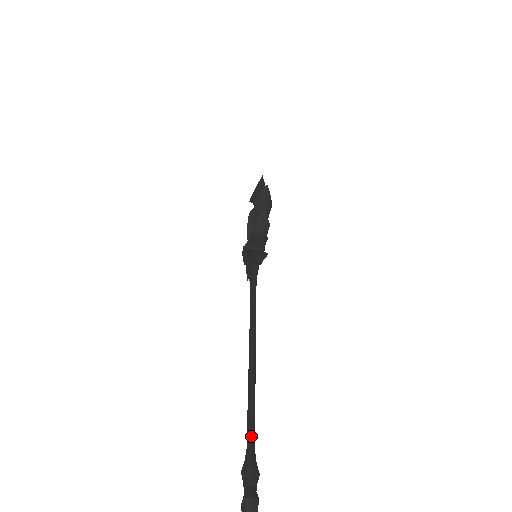
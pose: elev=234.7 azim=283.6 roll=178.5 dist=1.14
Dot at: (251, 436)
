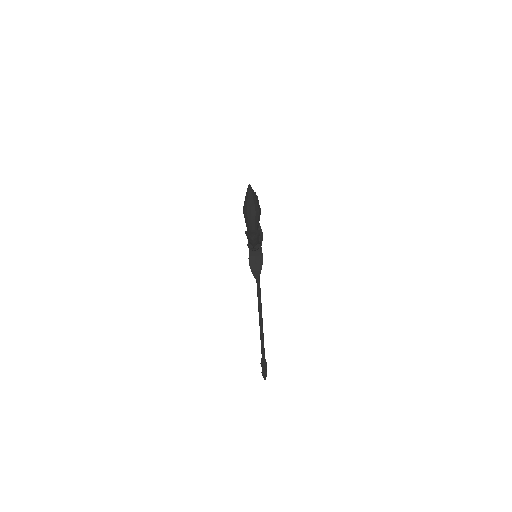
Dot at: (263, 355)
